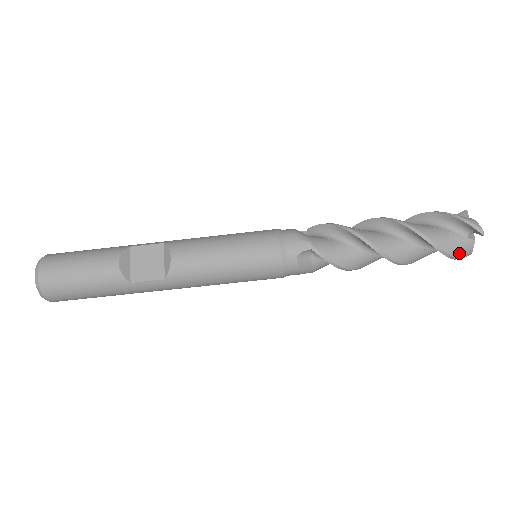
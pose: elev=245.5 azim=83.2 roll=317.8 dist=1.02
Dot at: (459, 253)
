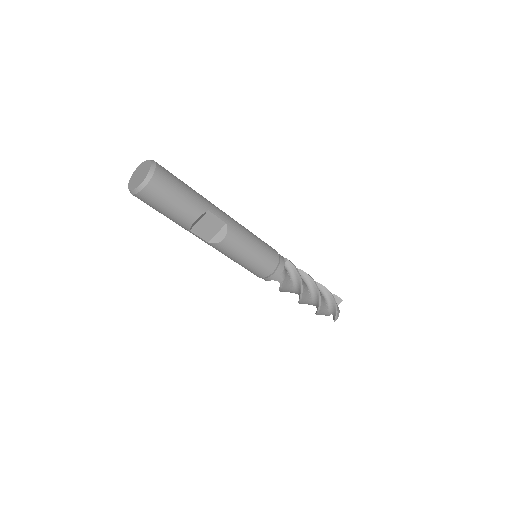
Dot at: occluded
